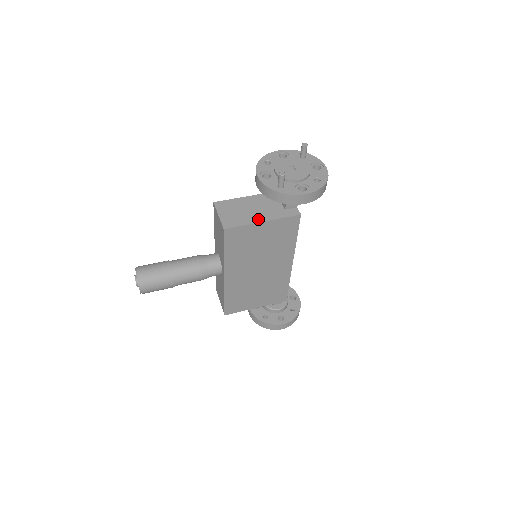
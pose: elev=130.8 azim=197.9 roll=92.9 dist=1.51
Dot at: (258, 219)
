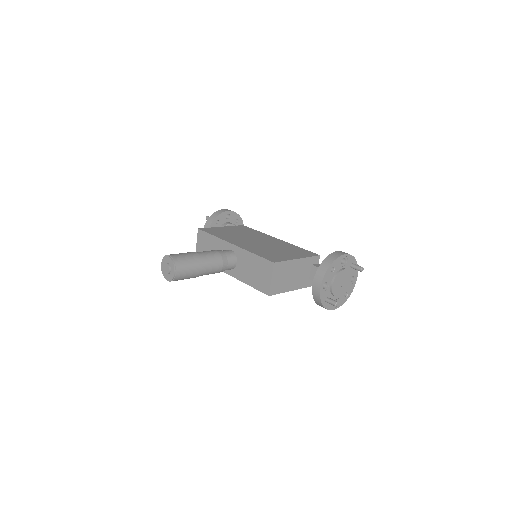
Dot at: (291, 288)
